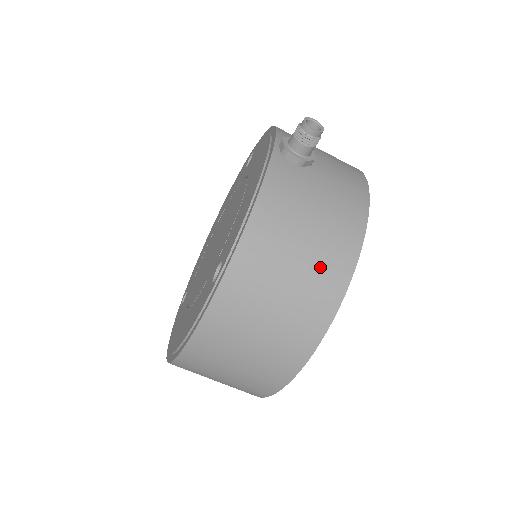
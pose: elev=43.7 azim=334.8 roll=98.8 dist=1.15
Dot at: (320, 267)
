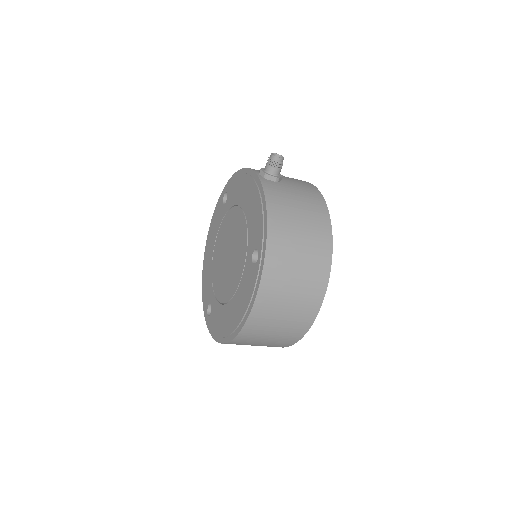
Dot at: (314, 232)
